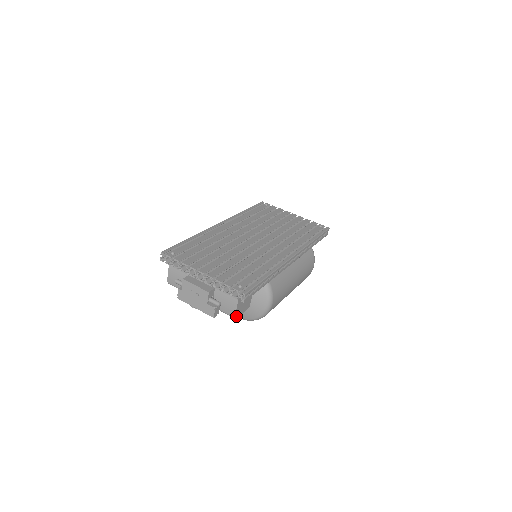
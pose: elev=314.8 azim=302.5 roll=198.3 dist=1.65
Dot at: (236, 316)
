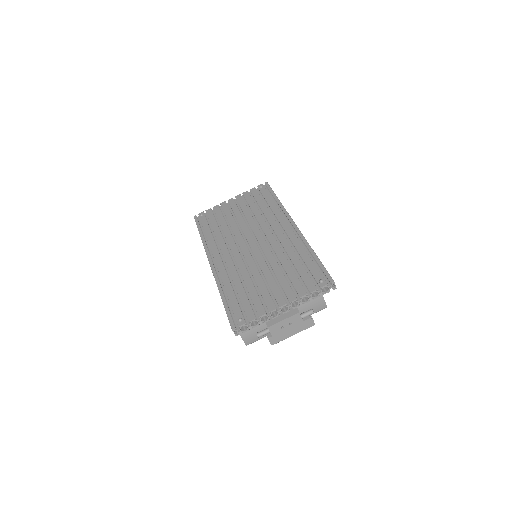
Dot at: (325, 305)
